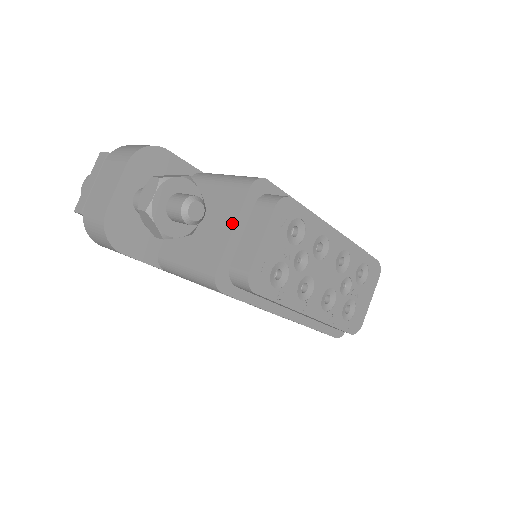
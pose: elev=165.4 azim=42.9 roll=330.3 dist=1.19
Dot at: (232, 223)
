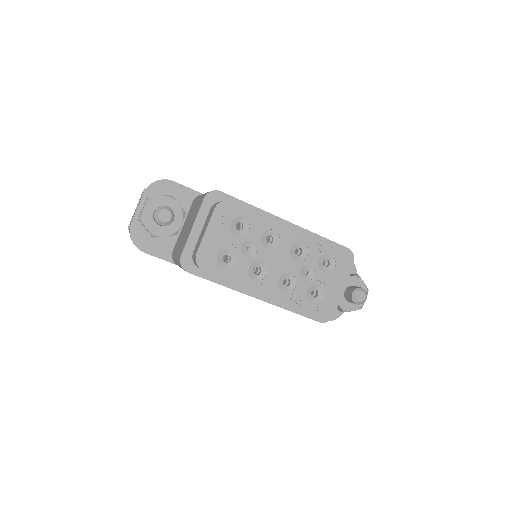
Dot at: (193, 223)
